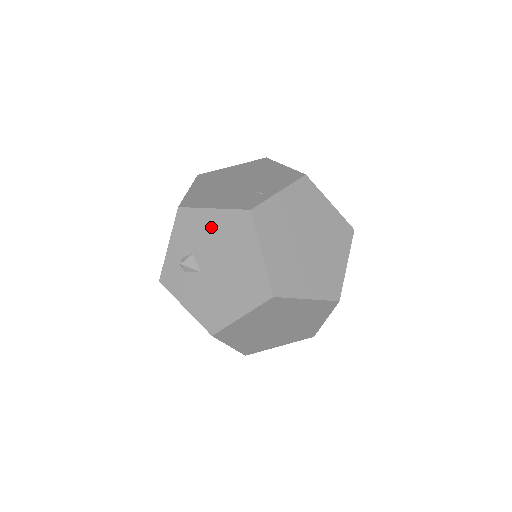
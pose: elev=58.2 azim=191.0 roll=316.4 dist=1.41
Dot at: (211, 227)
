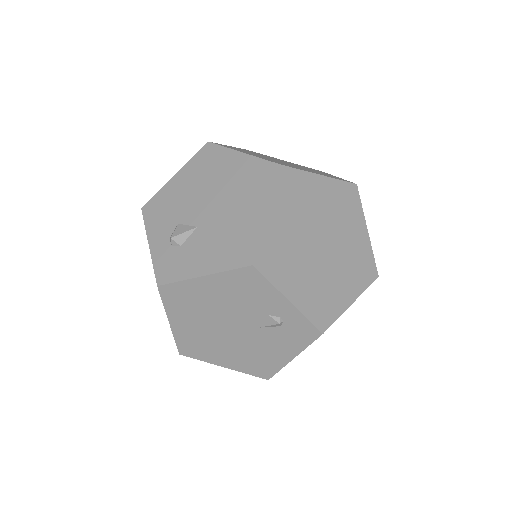
Dot at: (182, 187)
